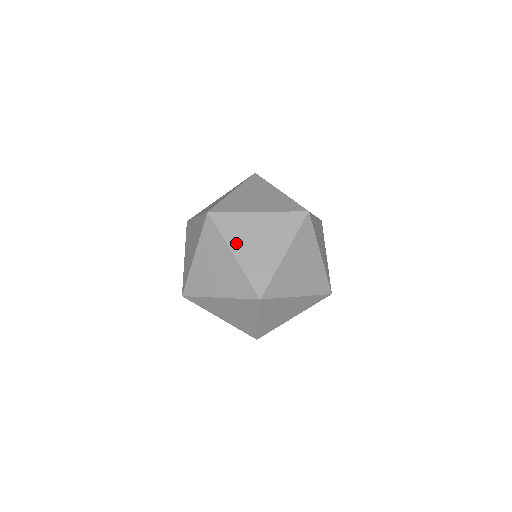
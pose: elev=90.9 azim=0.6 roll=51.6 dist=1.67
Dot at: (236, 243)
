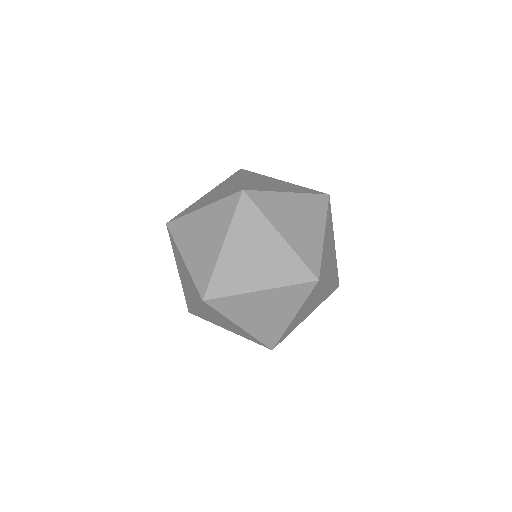
Dot at: (235, 239)
